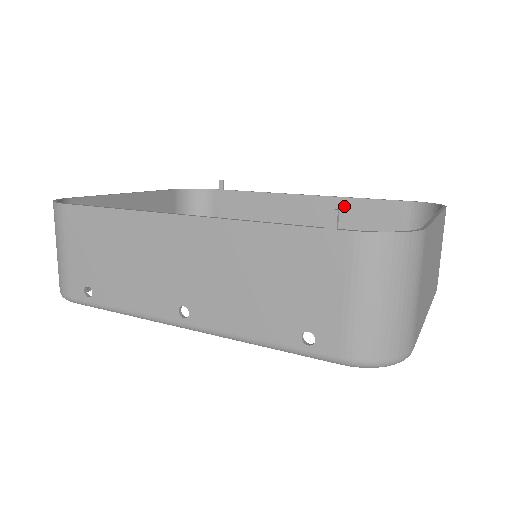
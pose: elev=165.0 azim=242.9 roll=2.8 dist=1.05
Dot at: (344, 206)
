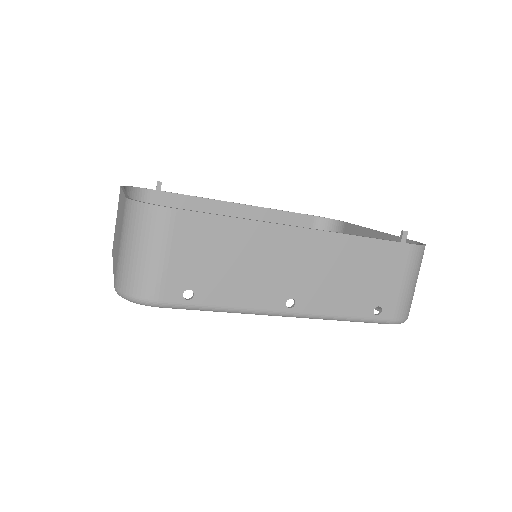
Dot at: (270, 215)
